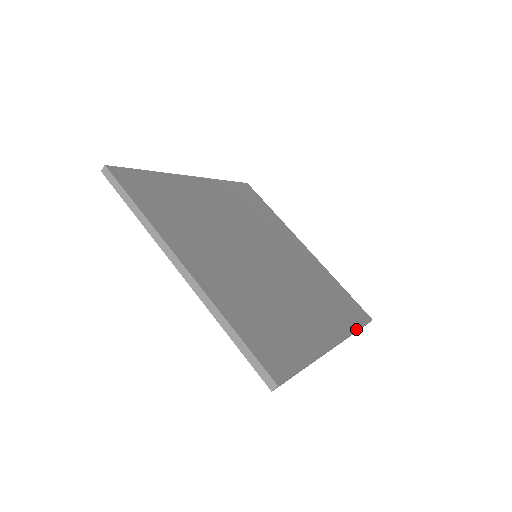
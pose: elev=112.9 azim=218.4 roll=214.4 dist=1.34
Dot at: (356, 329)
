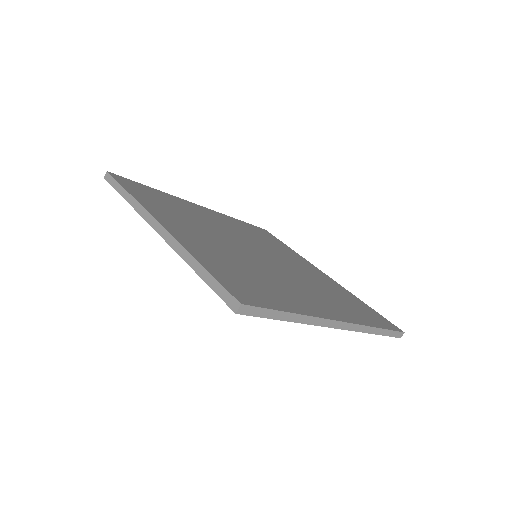
Dot at: (376, 326)
